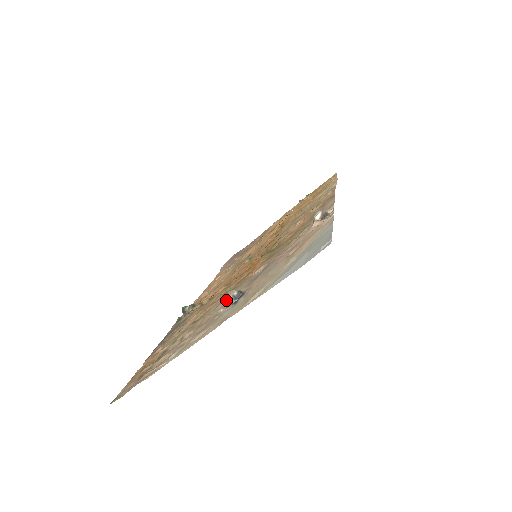
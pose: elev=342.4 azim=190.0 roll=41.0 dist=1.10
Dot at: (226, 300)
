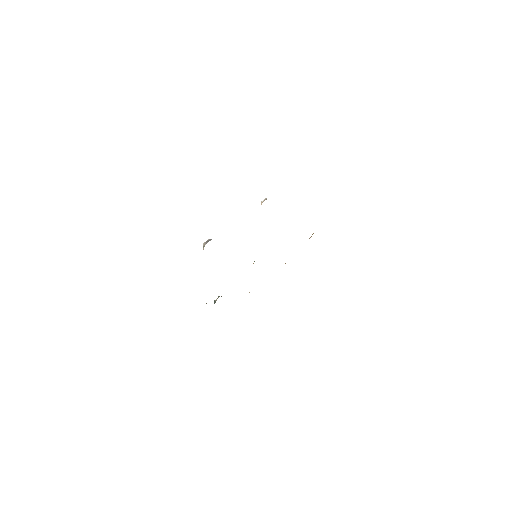
Dot at: (203, 244)
